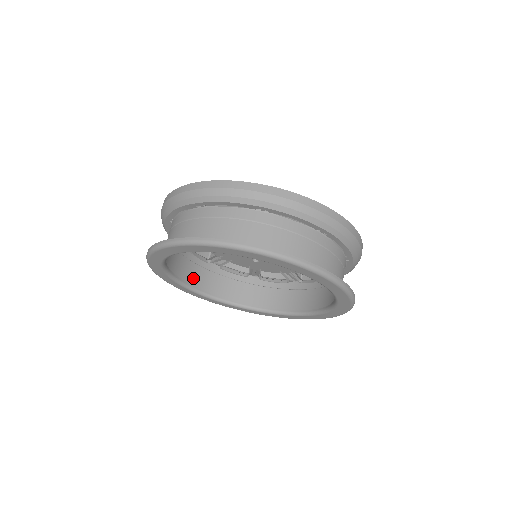
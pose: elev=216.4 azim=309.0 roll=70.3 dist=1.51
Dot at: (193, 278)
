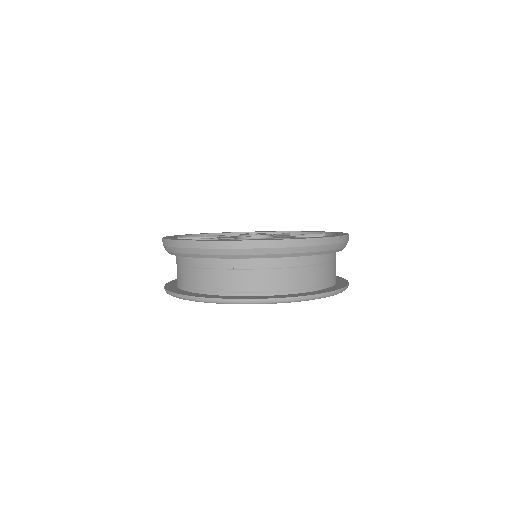
Dot at: occluded
